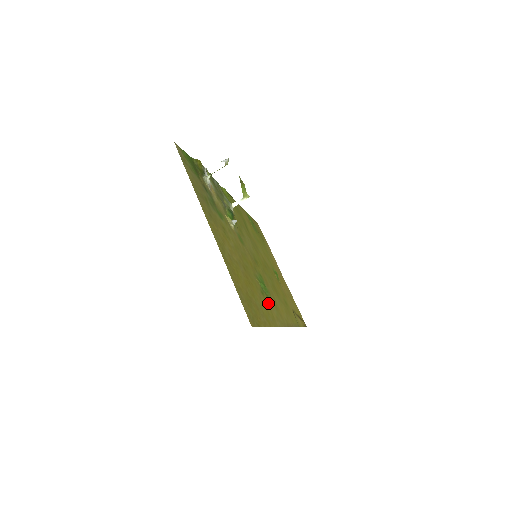
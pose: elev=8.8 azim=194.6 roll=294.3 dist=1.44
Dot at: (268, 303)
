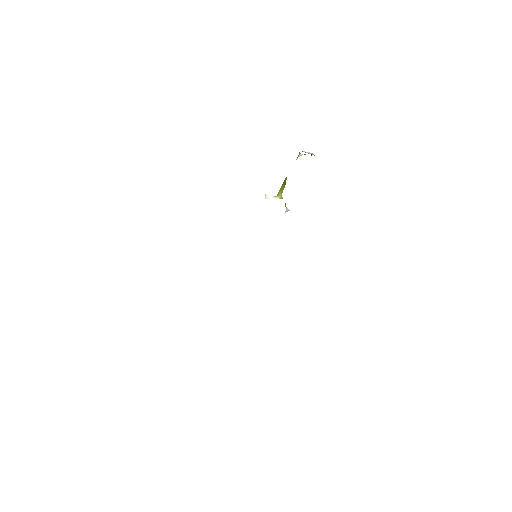
Dot at: occluded
